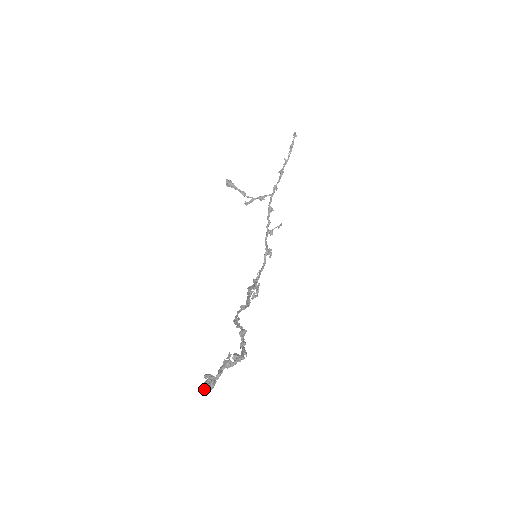
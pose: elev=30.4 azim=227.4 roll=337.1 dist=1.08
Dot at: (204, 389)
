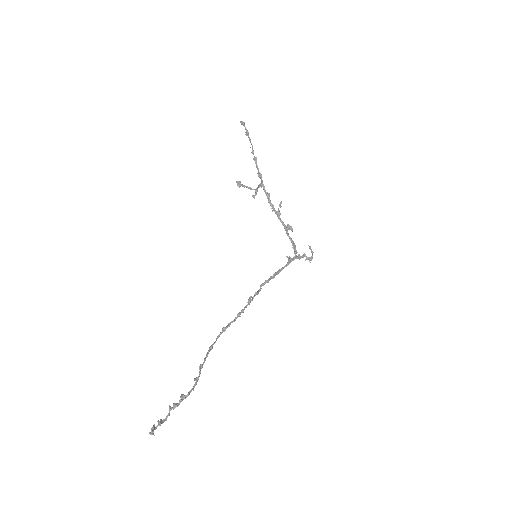
Dot at: (152, 434)
